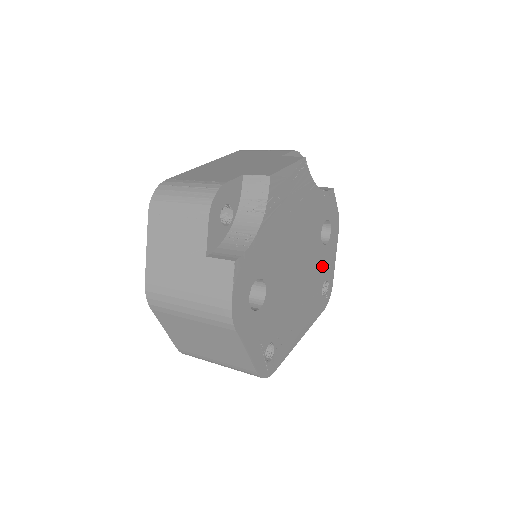
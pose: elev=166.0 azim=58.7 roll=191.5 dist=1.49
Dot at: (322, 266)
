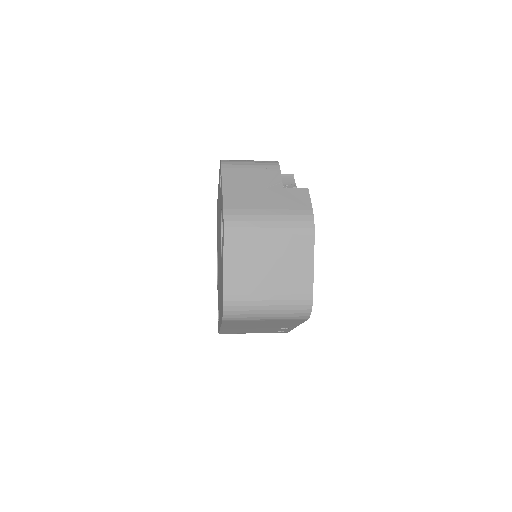
Dot at: occluded
